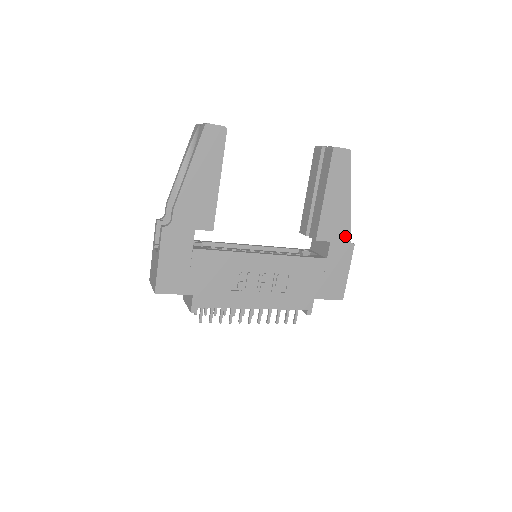
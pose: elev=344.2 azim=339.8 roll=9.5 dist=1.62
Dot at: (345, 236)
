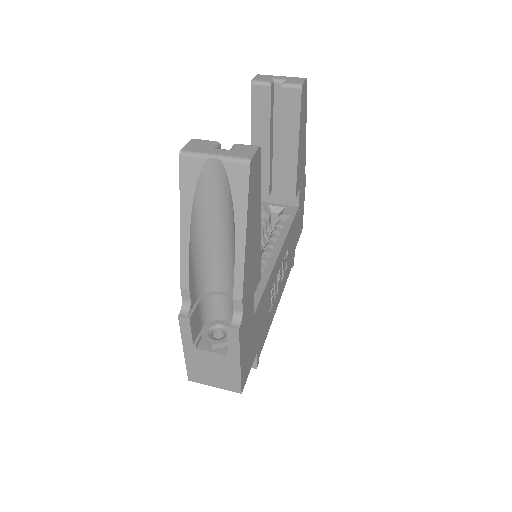
Dot at: (304, 173)
